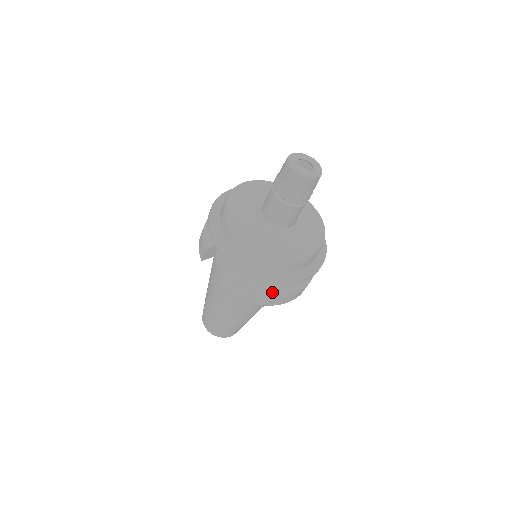
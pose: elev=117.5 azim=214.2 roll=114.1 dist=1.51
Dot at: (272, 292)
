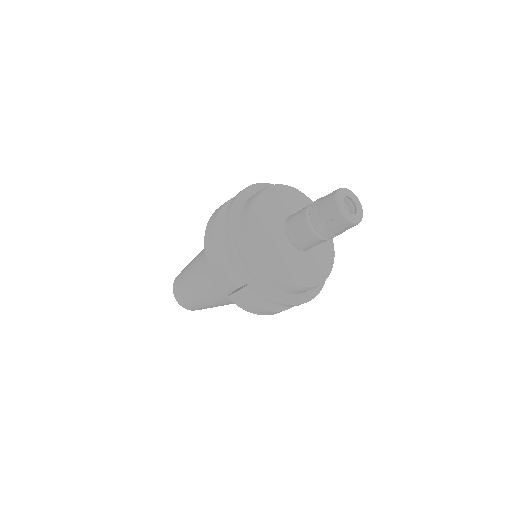
Dot at: (279, 307)
